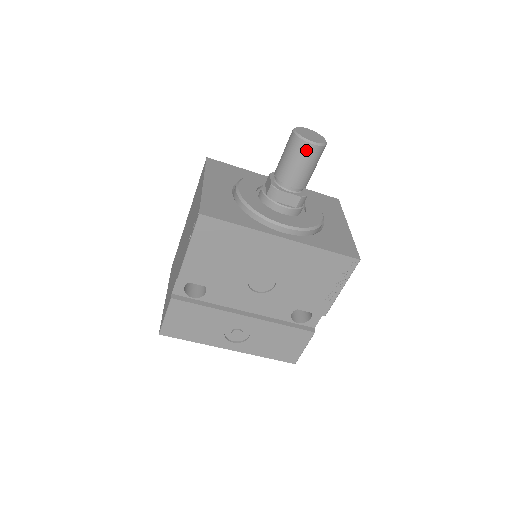
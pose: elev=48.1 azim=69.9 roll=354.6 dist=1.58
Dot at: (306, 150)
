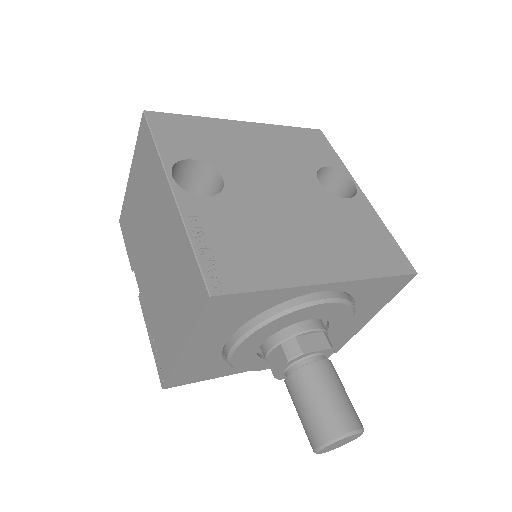
Dot at: occluded
